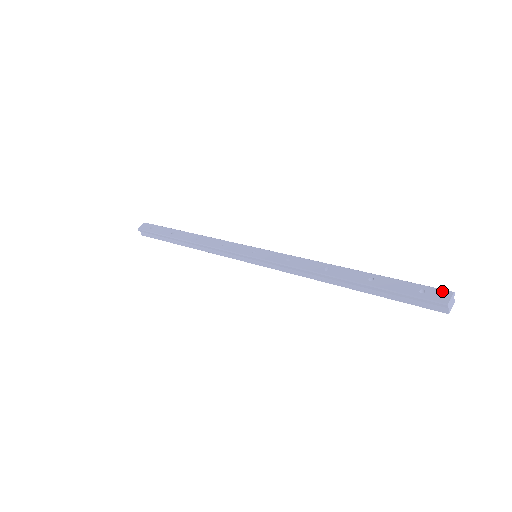
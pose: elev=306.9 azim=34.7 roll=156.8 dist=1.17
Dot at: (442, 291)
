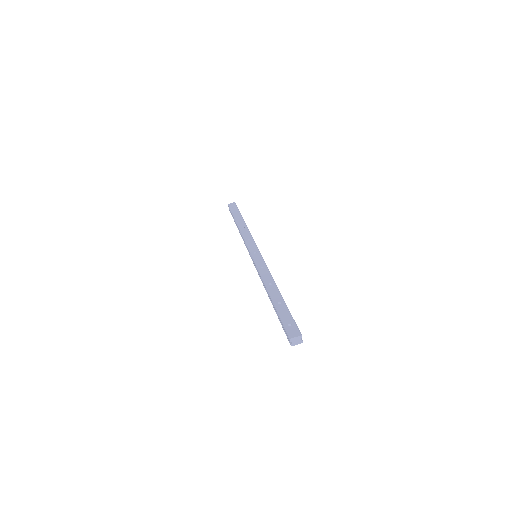
Dot at: (297, 331)
